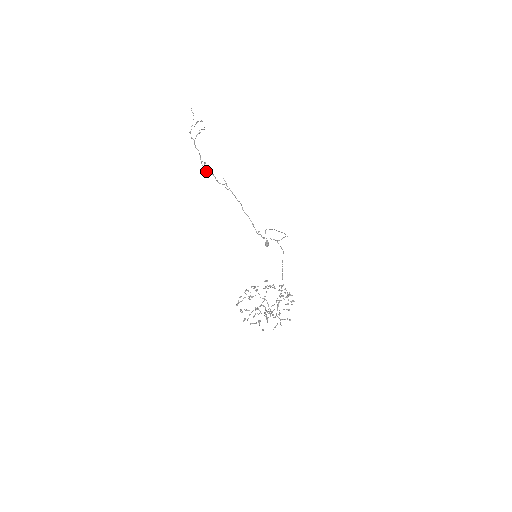
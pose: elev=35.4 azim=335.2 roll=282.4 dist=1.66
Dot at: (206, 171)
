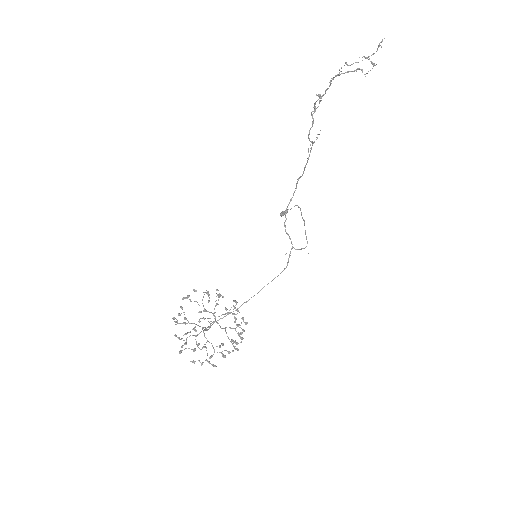
Dot at: (311, 112)
